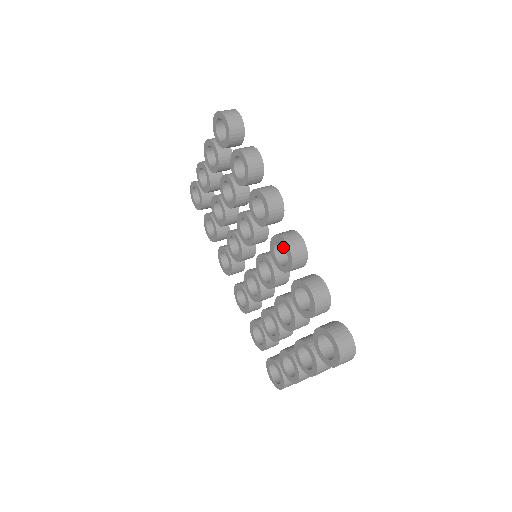
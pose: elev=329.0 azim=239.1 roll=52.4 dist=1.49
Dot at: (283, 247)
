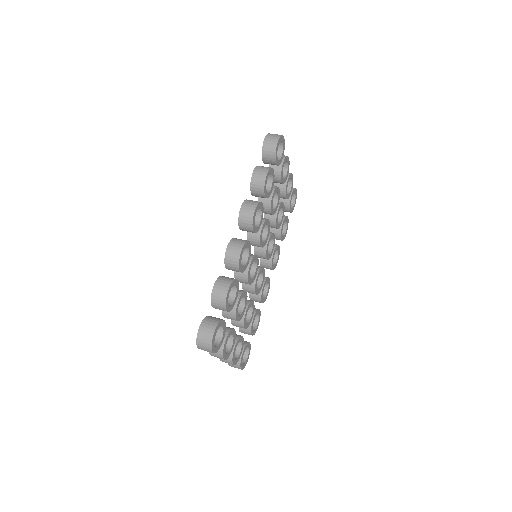
Dot at: (244, 252)
